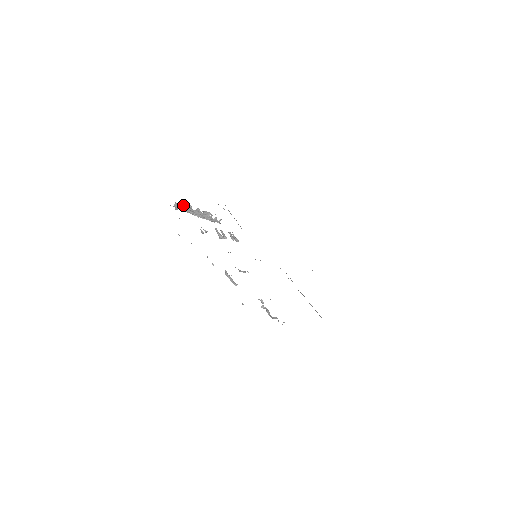
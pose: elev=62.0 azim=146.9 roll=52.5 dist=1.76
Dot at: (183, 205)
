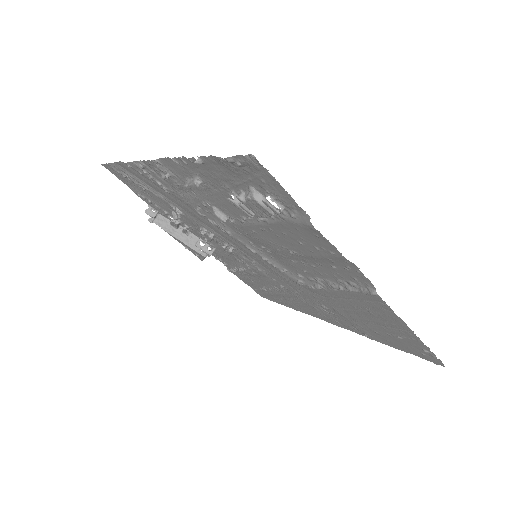
Dot at: (160, 218)
